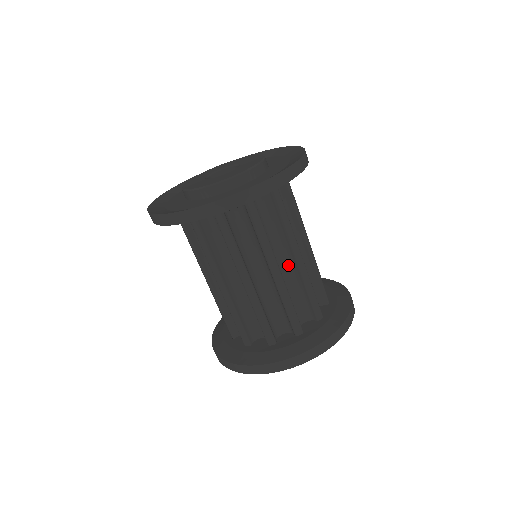
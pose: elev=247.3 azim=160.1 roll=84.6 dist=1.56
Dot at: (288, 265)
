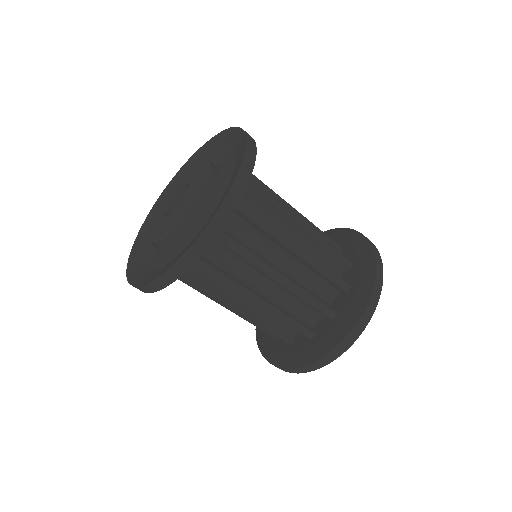
Dot at: occluded
